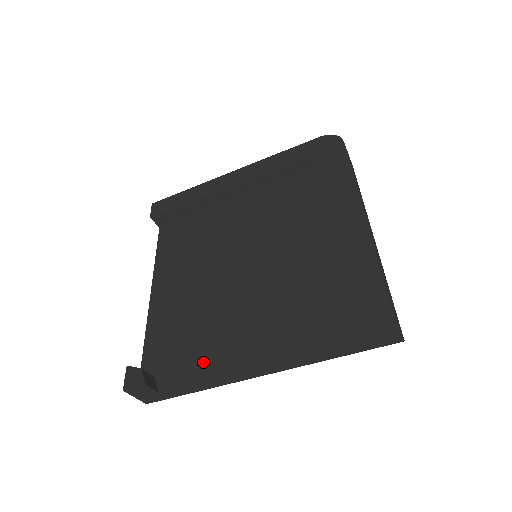
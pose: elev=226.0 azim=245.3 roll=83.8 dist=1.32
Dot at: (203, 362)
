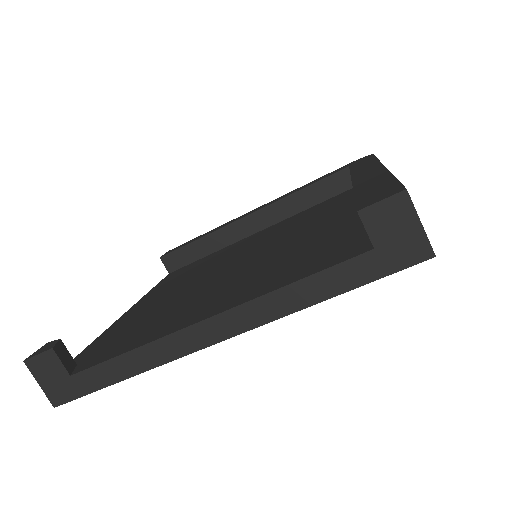
Dot at: (143, 335)
